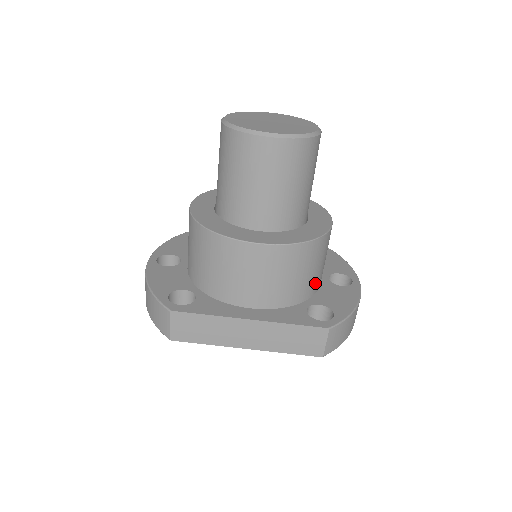
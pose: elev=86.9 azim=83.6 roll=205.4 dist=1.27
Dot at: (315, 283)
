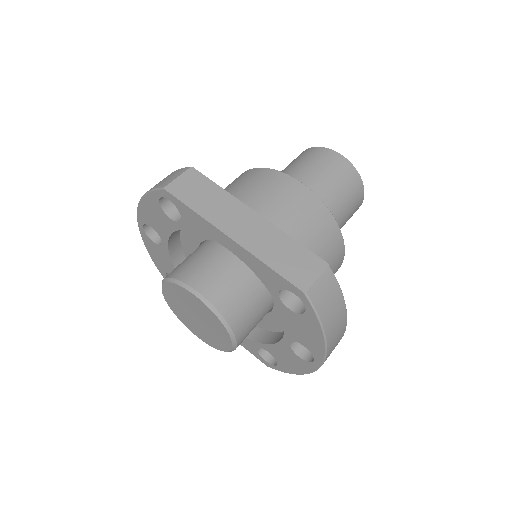
Dot at: occluded
